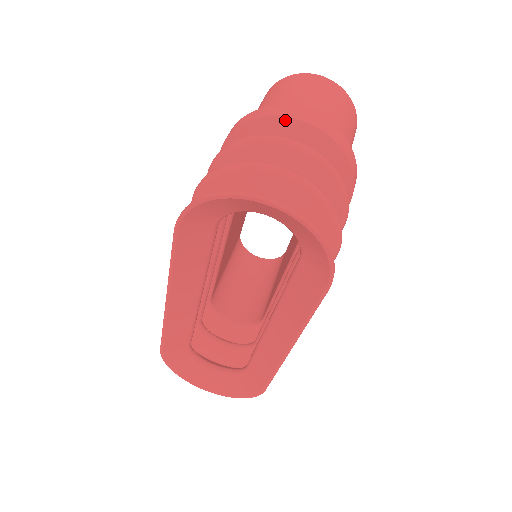
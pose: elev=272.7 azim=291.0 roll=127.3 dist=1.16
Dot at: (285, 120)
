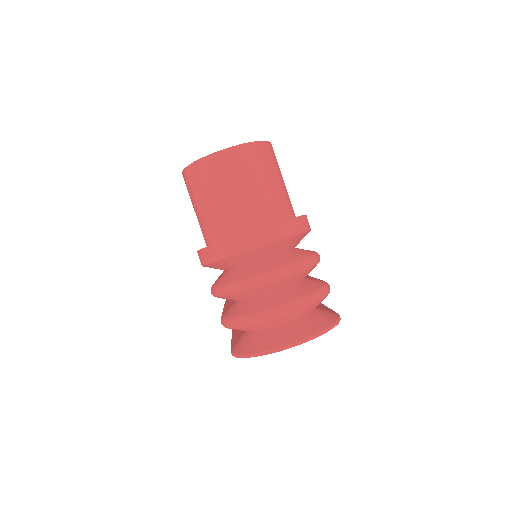
Dot at: (244, 254)
